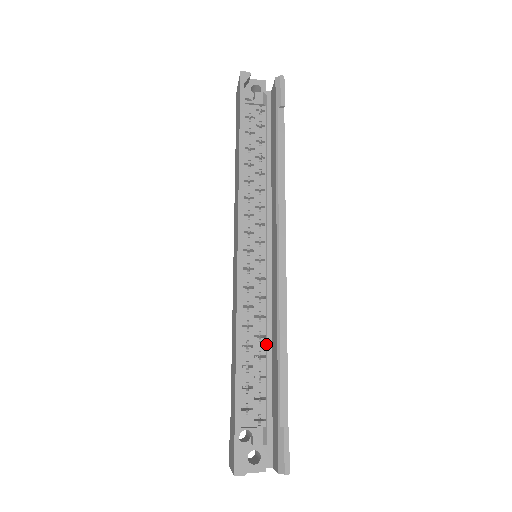
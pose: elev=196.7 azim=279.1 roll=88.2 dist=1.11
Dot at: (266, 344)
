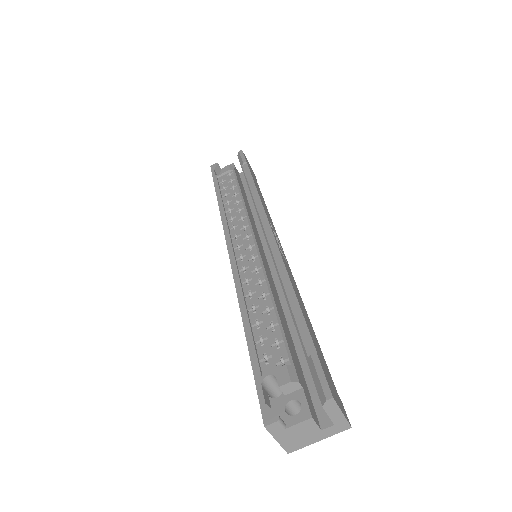
Dot at: (272, 299)
